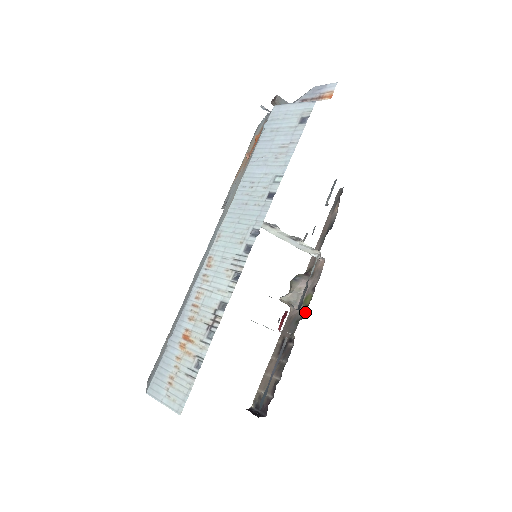
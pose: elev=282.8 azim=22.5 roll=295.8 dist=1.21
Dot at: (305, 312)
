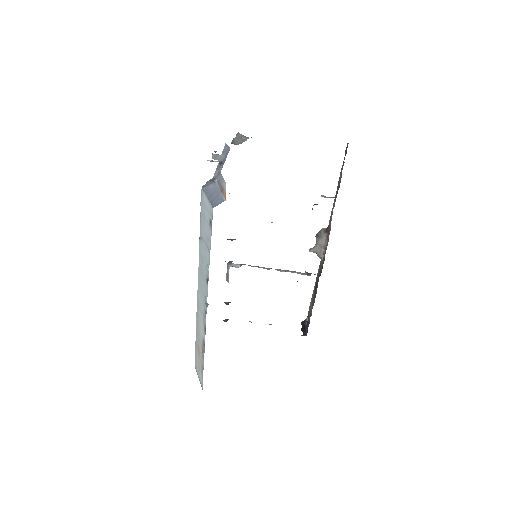
Dot at: (321, 270)
